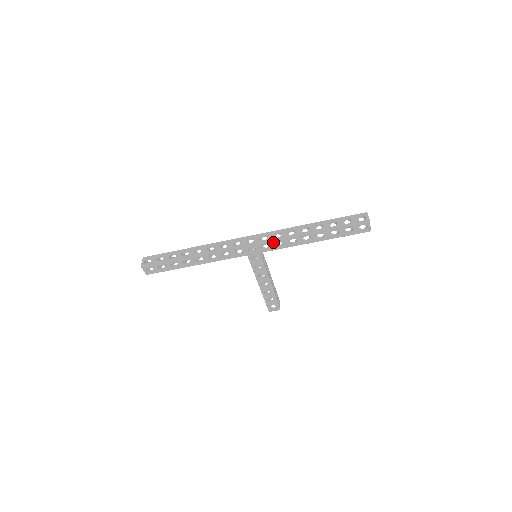
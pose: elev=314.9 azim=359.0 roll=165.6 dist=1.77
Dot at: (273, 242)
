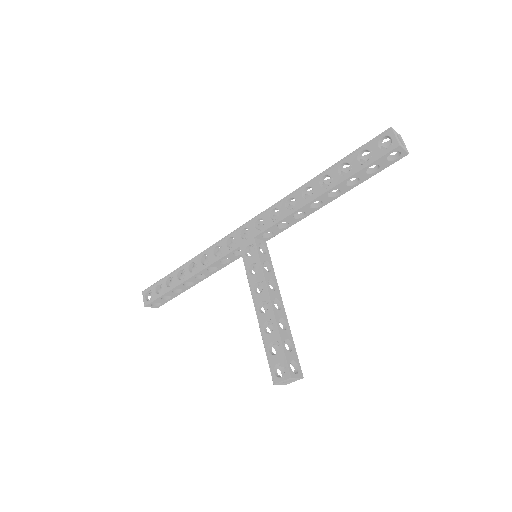
Dot at: (268, 213)
